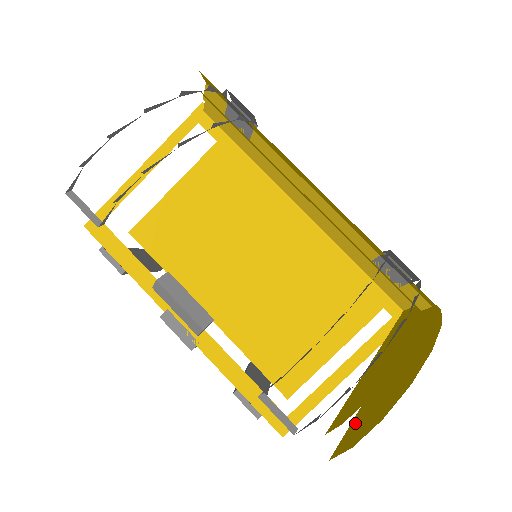
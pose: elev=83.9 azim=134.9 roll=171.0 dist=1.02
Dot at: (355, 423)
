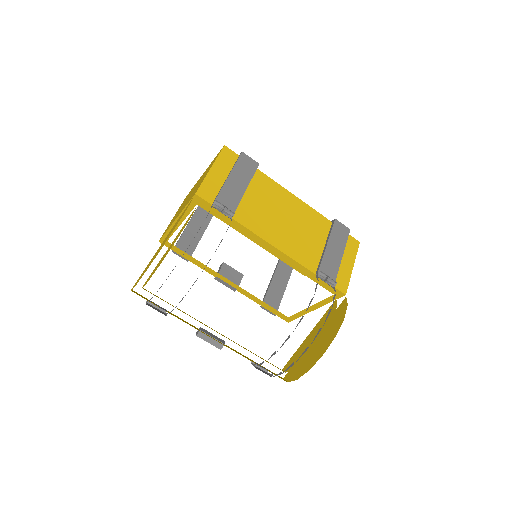
Dot at: occluded
